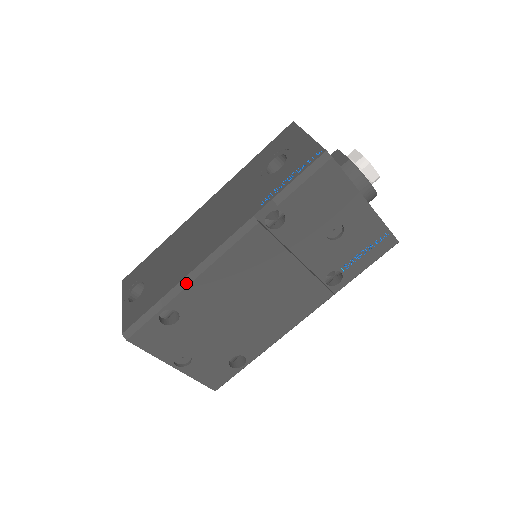
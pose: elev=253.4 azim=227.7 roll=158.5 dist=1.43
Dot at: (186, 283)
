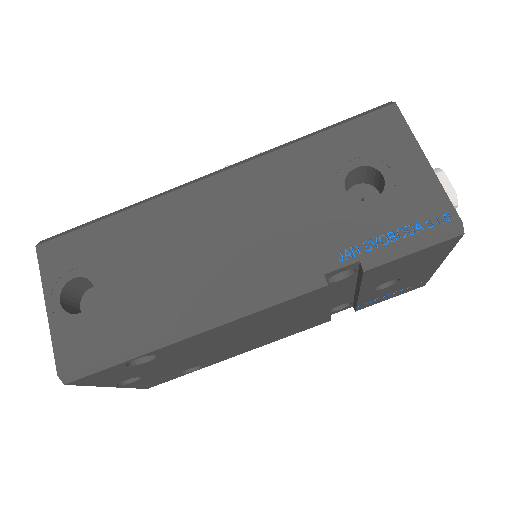
Dot at: (188, 334)
